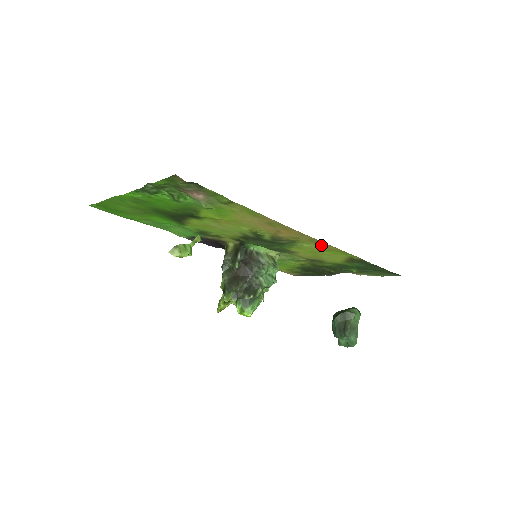
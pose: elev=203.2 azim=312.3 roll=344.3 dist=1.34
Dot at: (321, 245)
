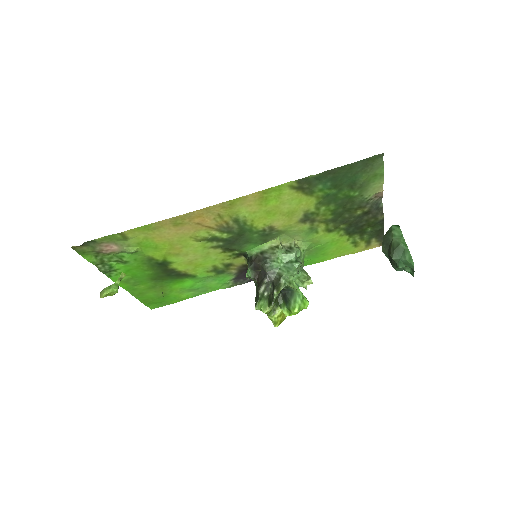
Dot at: (244, 203)
